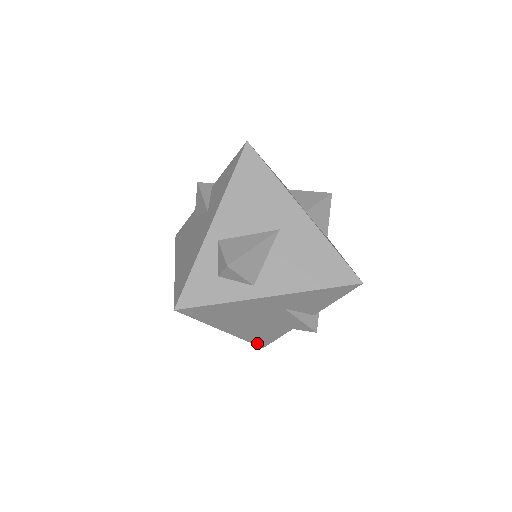
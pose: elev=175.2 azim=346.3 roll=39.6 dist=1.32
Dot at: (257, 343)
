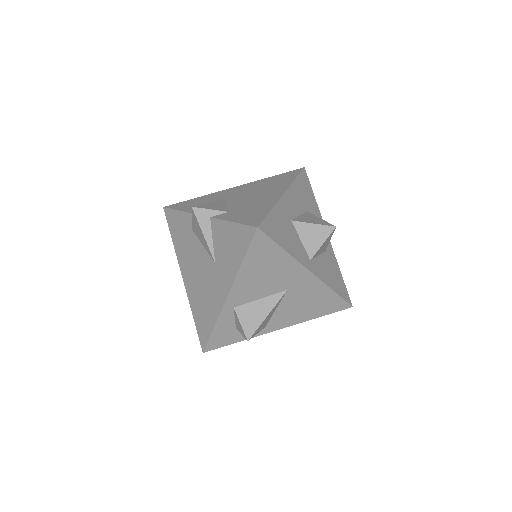
Dot at: occluded
